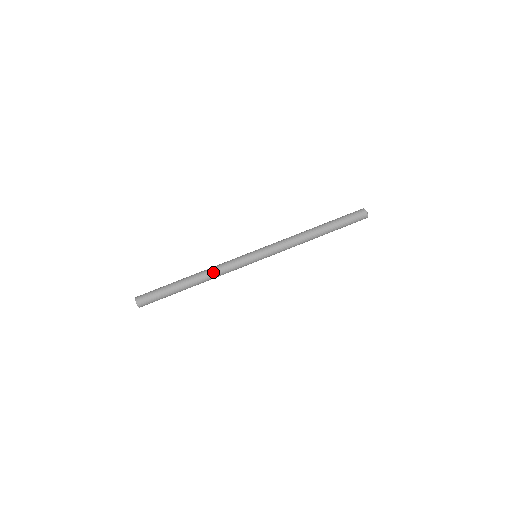
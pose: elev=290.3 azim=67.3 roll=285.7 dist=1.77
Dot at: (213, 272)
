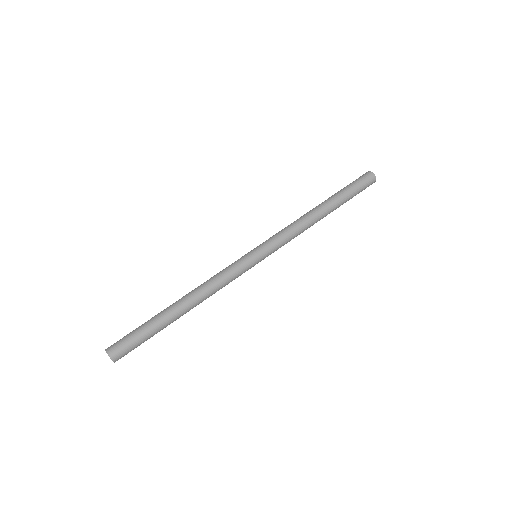
Dot at: (202, 284)
